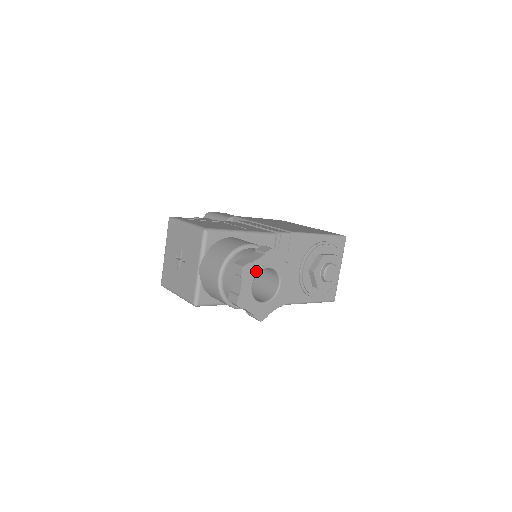
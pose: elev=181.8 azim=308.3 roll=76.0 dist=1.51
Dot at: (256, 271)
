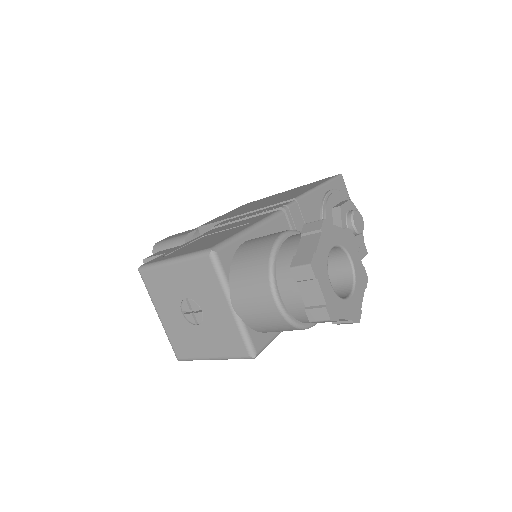
Dot at: (324, 260)
